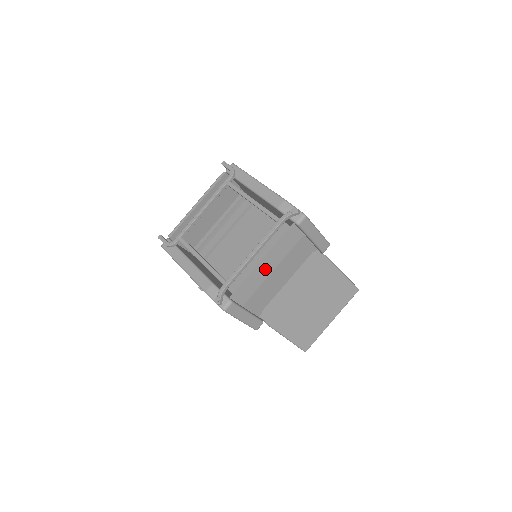
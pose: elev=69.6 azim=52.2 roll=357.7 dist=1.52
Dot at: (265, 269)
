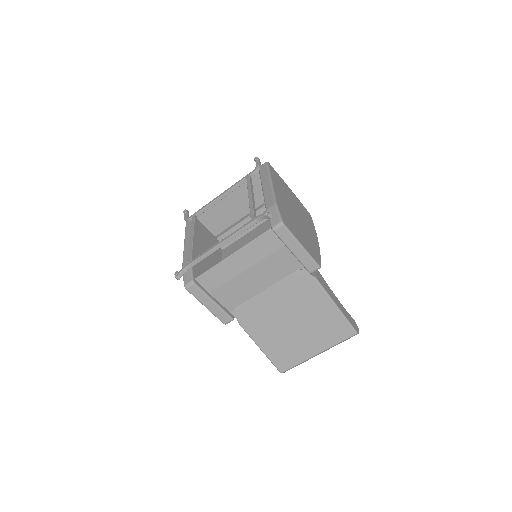
Dot at: (236, 265)
